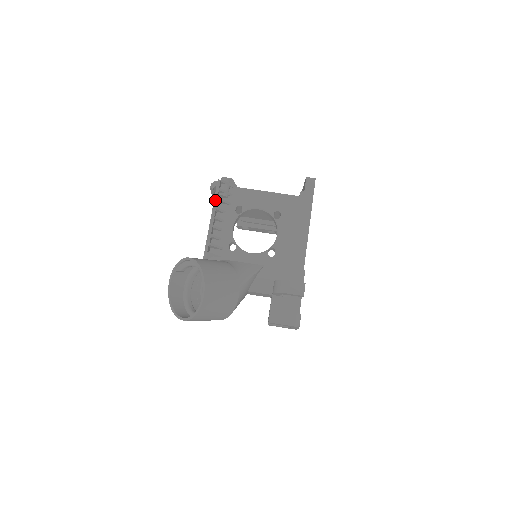
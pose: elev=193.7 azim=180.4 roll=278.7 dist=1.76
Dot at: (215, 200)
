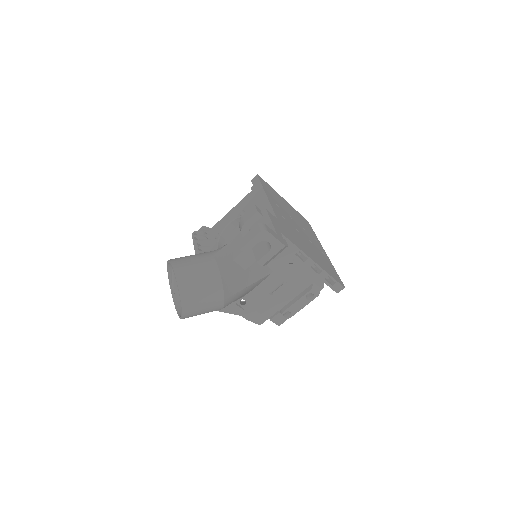
Dot at: (195, 244)
